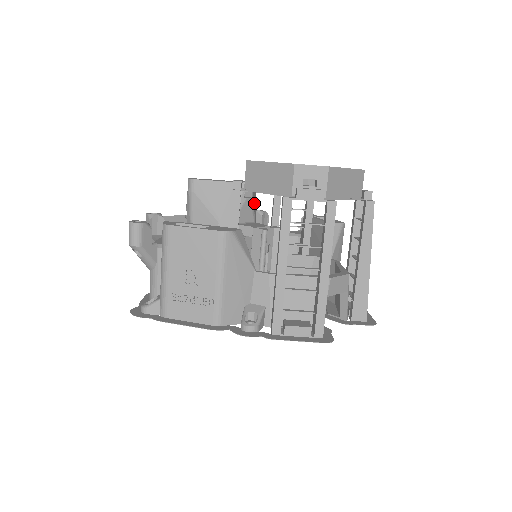
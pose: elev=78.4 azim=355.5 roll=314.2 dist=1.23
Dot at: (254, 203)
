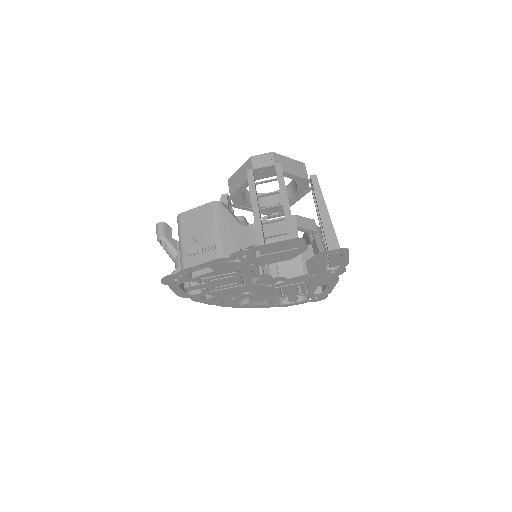
Dot at: occluded
